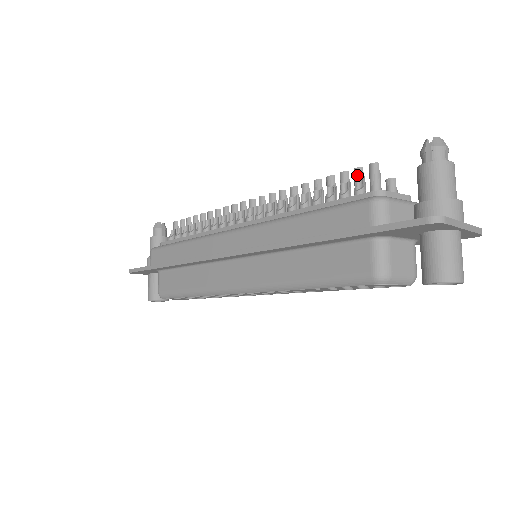
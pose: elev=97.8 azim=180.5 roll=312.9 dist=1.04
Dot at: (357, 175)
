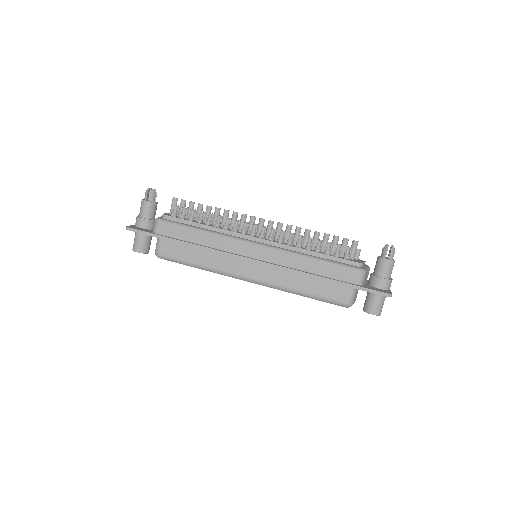
Dot at: (345, 243)
